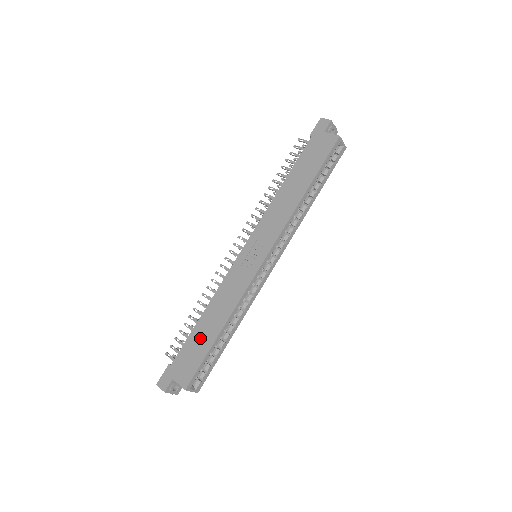
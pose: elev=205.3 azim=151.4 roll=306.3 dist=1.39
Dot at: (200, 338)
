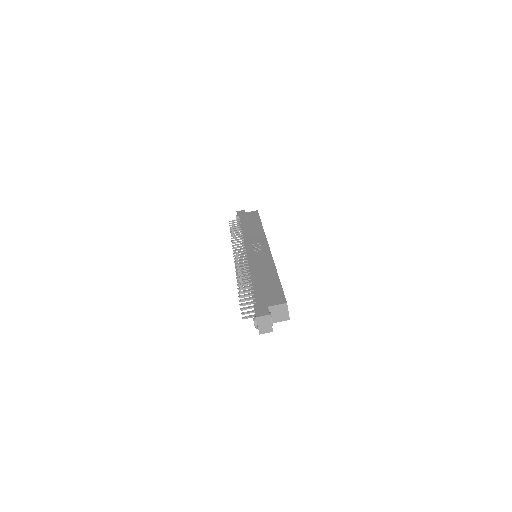
Dot at: (265, 284)
